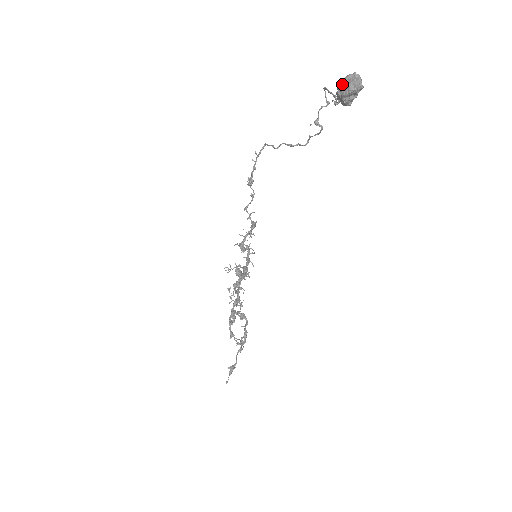
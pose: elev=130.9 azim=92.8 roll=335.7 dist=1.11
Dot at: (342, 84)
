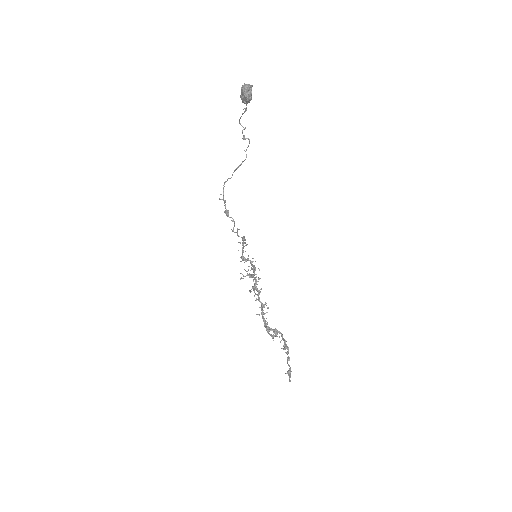
Dot at: (241, 91)
